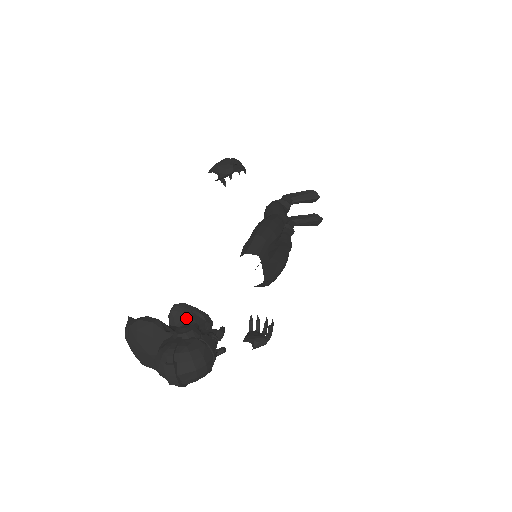
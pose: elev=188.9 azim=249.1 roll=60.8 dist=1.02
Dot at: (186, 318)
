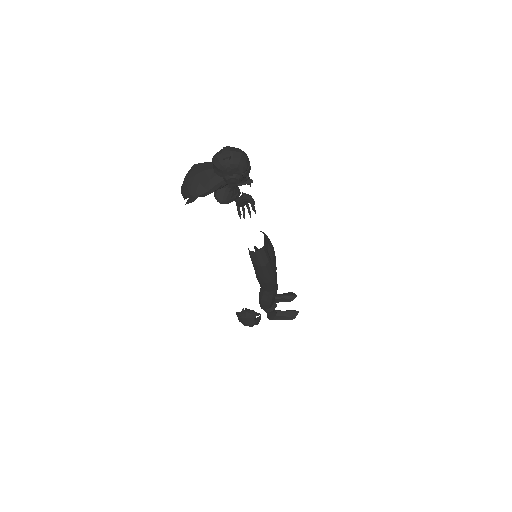
Dot at: occluded
